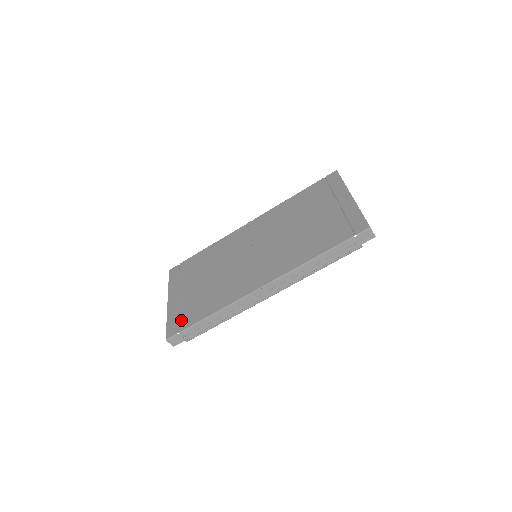
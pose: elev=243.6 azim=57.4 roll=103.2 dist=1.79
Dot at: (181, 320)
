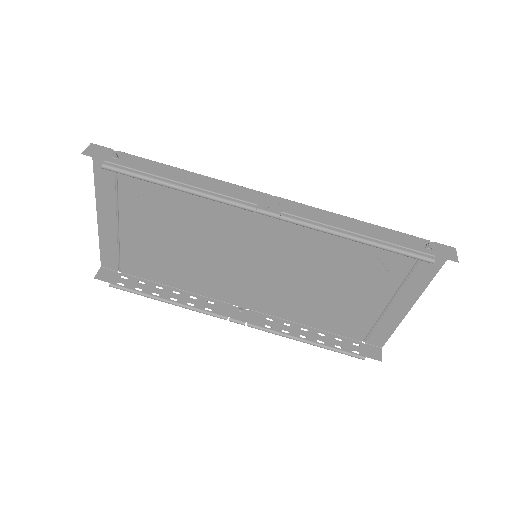
Dot at: occluded
